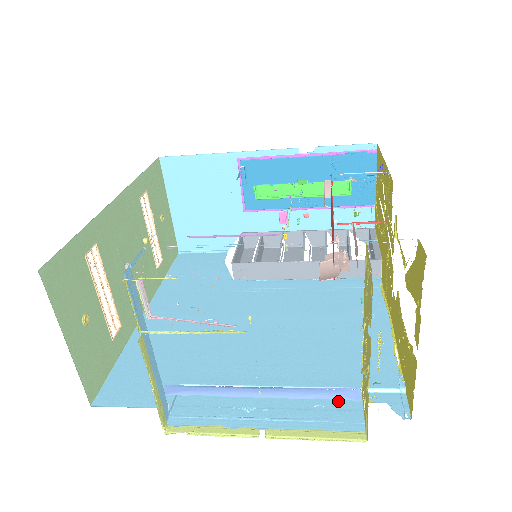
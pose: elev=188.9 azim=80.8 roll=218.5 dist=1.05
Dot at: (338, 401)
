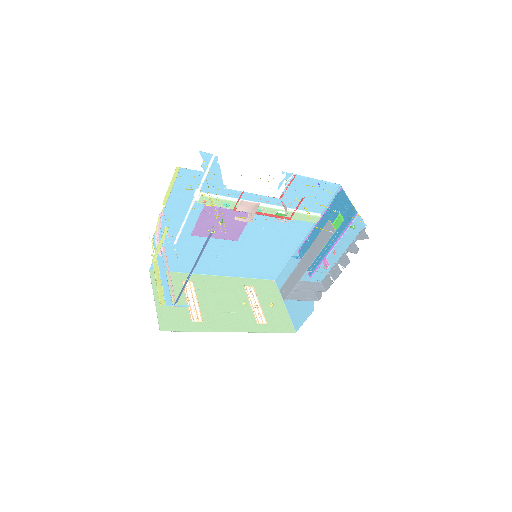
Dot at: occluded
